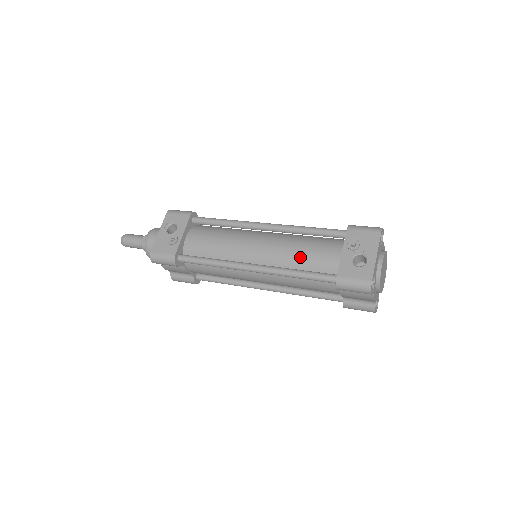
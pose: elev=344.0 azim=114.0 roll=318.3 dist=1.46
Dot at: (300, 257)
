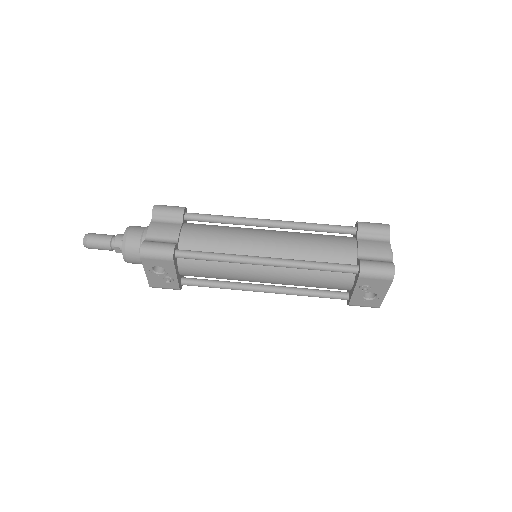
Dot at: (311, 286)
